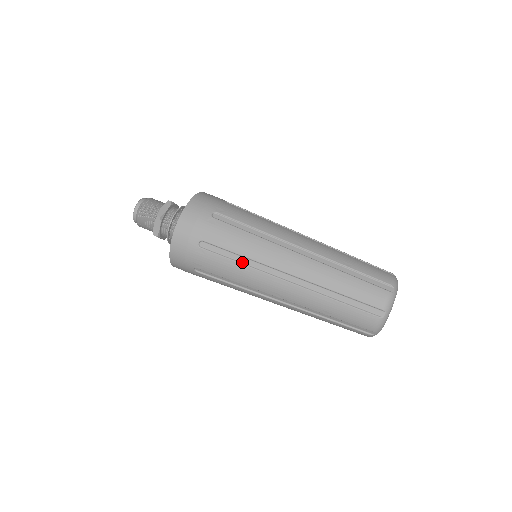
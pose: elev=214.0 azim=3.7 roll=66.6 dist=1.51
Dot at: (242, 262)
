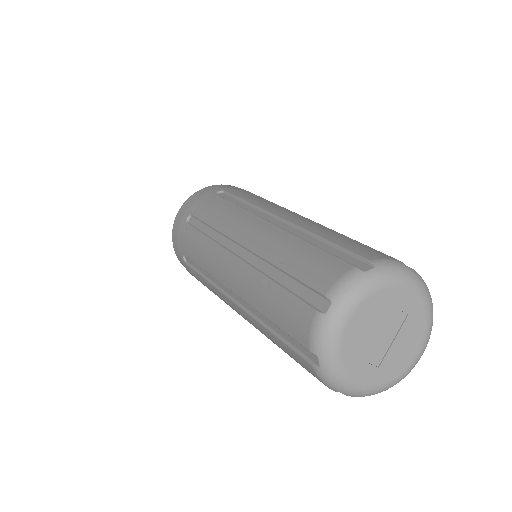
Dot at: (206, 276)
